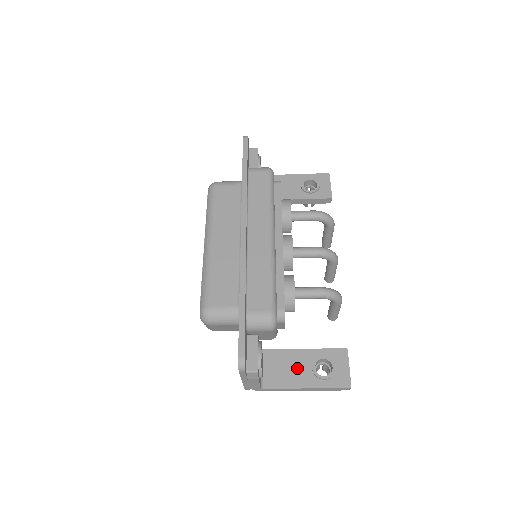
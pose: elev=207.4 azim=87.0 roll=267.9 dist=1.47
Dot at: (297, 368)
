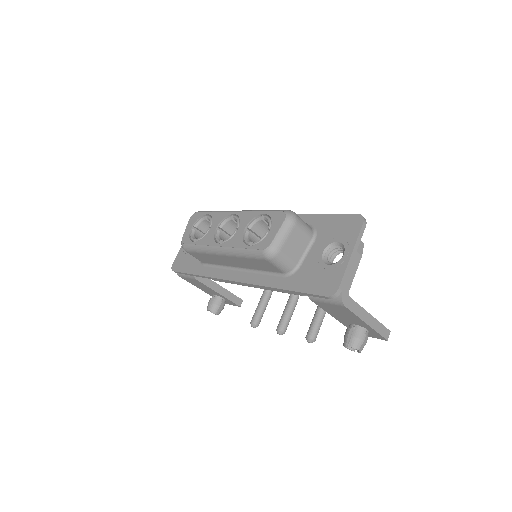
Dot at: occluded
